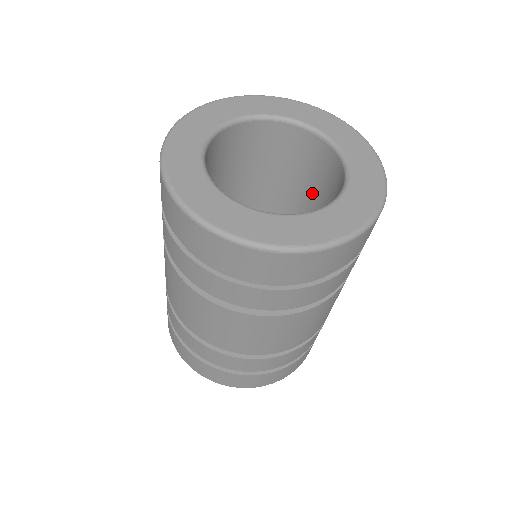
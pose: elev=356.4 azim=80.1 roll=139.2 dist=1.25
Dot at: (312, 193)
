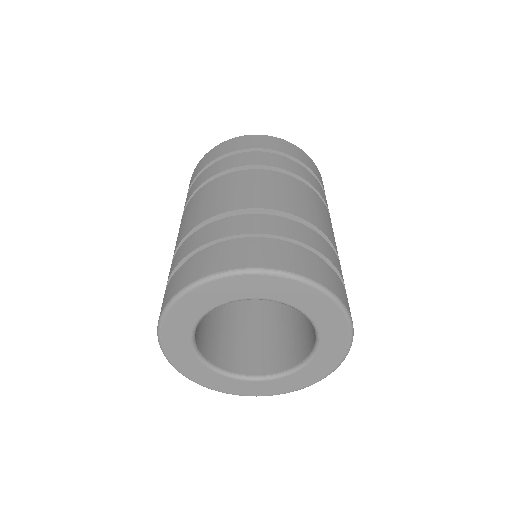
Dot at: occluded
